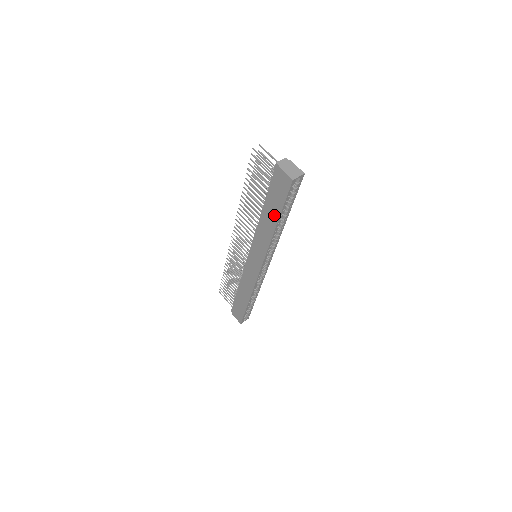
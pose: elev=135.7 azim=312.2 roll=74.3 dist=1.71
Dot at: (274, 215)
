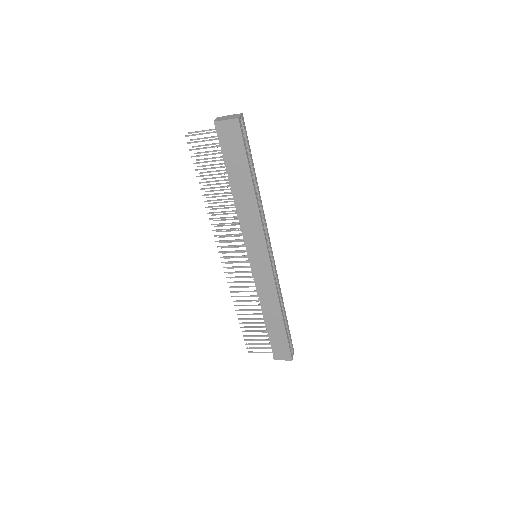
Dot at: (245, 178)
